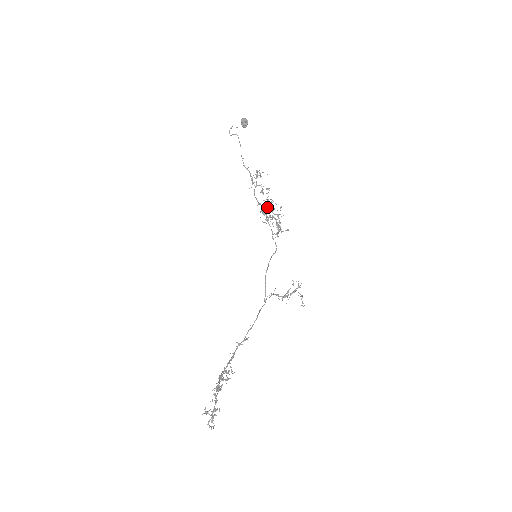
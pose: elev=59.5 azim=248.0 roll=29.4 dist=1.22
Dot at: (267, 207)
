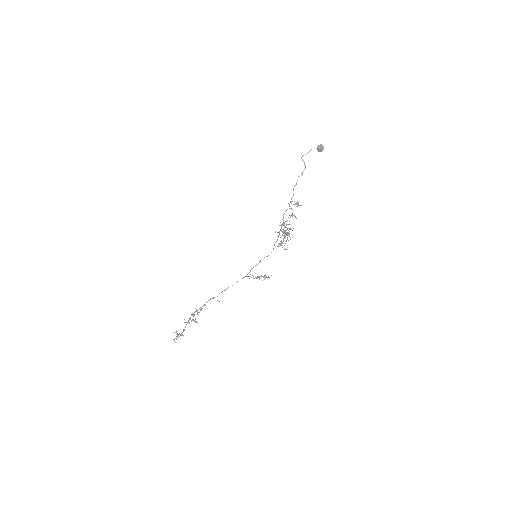
Dot at: occluded
